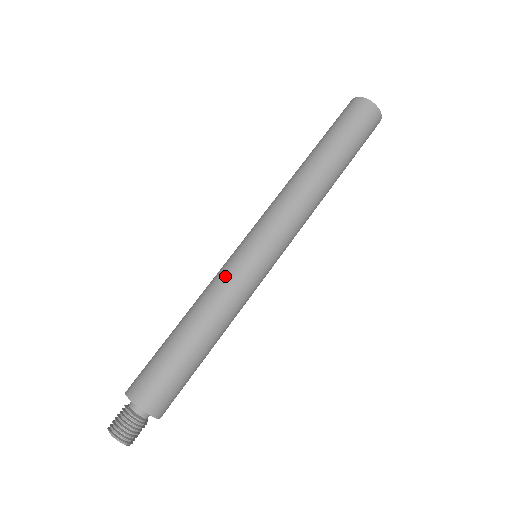
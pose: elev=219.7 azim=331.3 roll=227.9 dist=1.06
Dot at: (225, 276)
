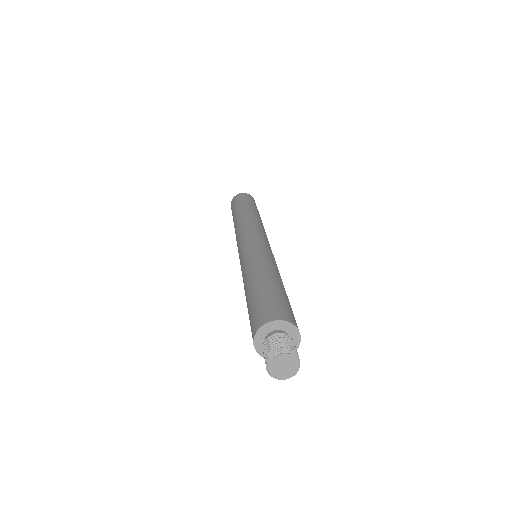
Dot at: (249, 256)
